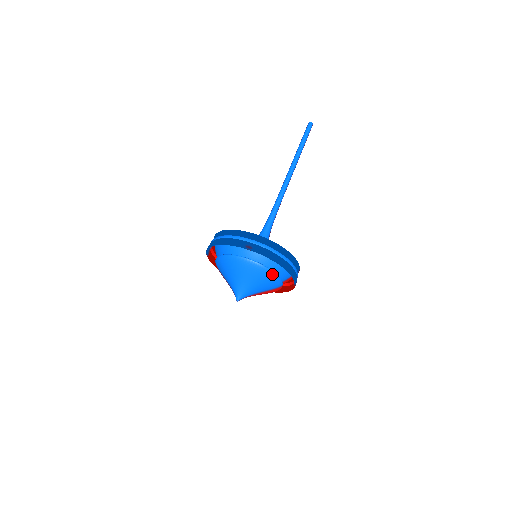
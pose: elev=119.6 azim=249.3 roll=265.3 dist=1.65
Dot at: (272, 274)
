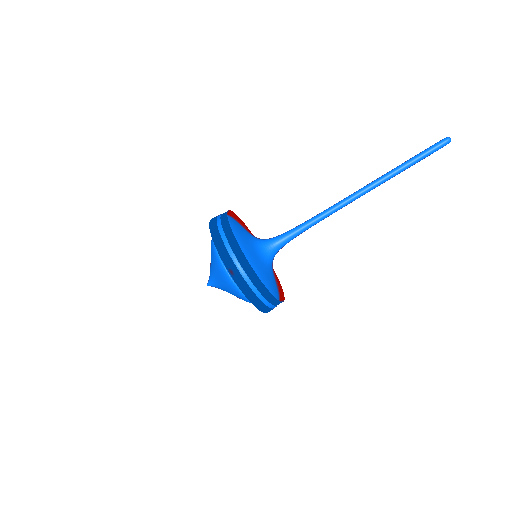
Dot at: (245, 299)
